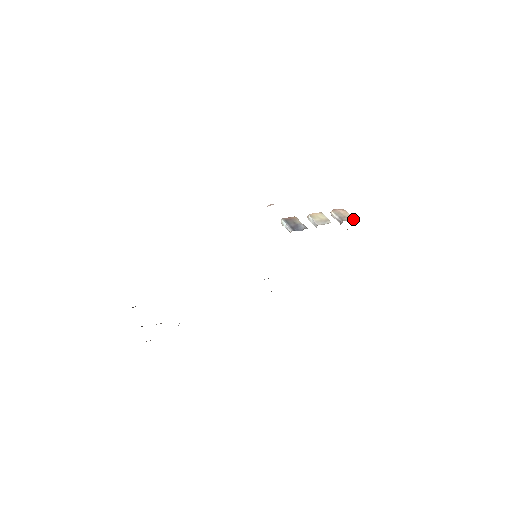
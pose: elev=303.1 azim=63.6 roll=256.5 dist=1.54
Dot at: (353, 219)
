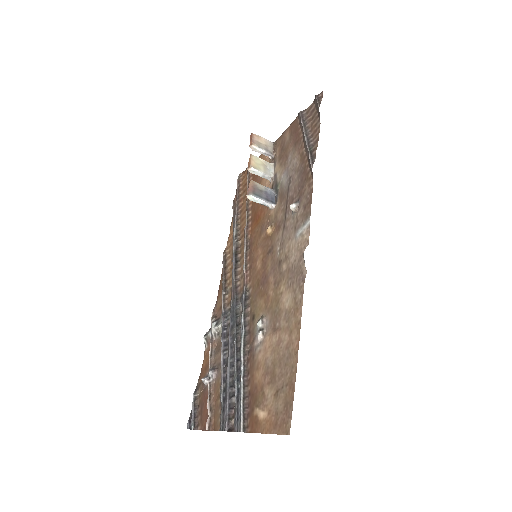
Dot at: (272, 144)
